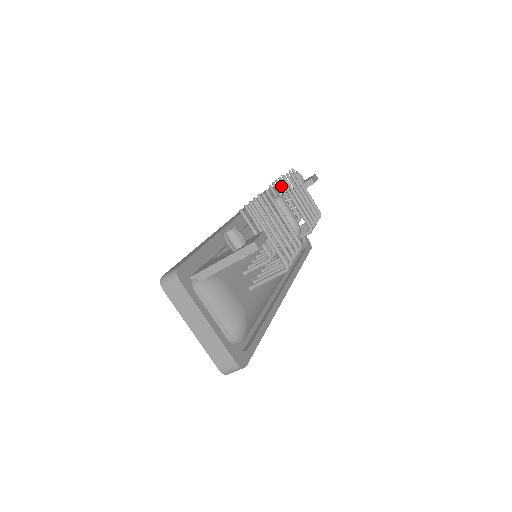
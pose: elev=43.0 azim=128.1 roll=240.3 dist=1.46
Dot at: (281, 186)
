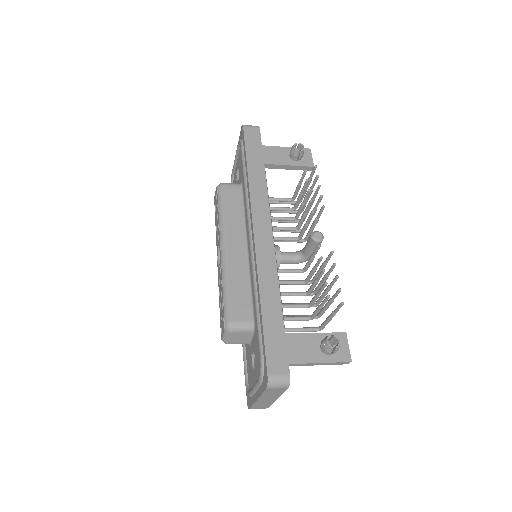
Dot at: (308, 195)
